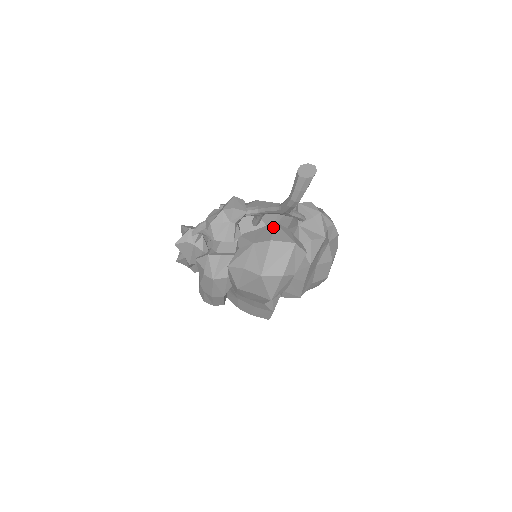
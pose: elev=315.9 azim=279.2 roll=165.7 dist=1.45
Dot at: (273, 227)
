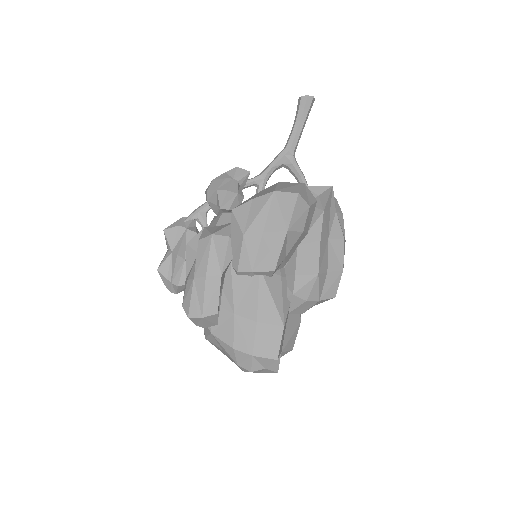
Dot at: occluded
